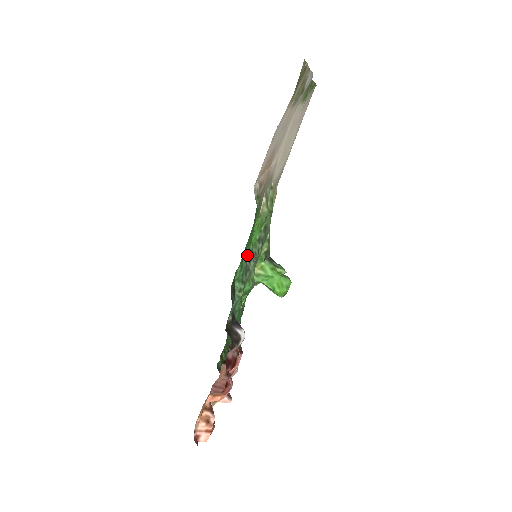
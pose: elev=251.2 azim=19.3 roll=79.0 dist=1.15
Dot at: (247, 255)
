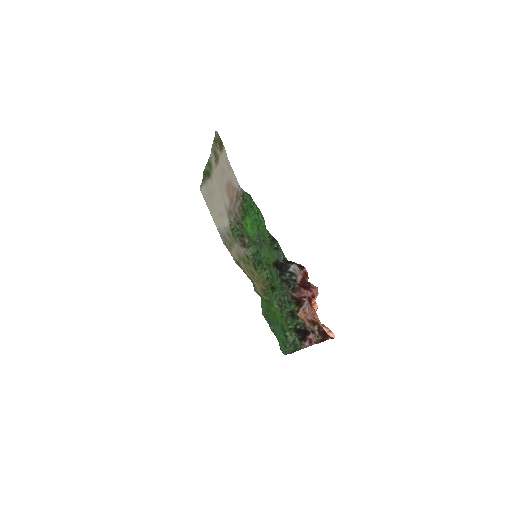
Dot at: (258, 238)
